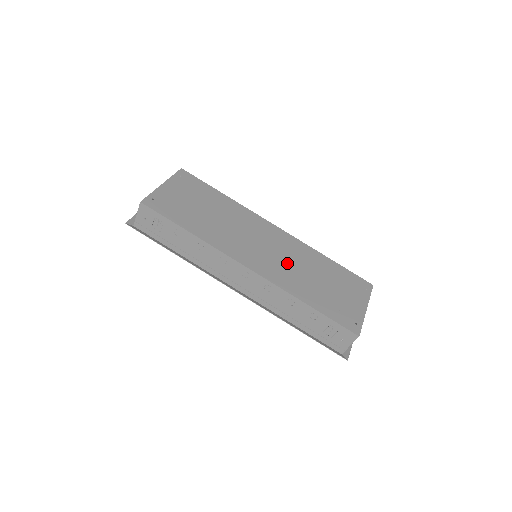
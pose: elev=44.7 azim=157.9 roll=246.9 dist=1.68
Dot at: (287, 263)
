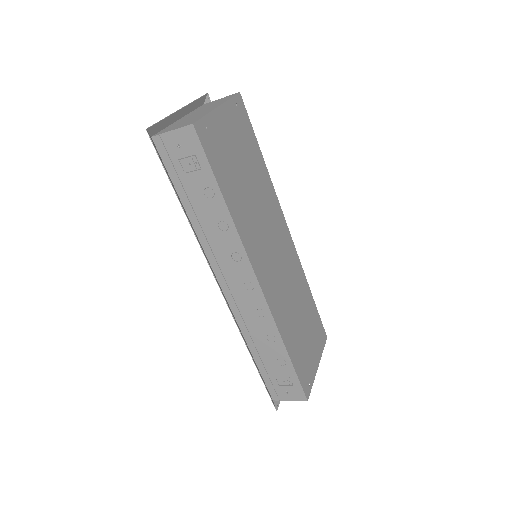
Dot at: (286, 288)
